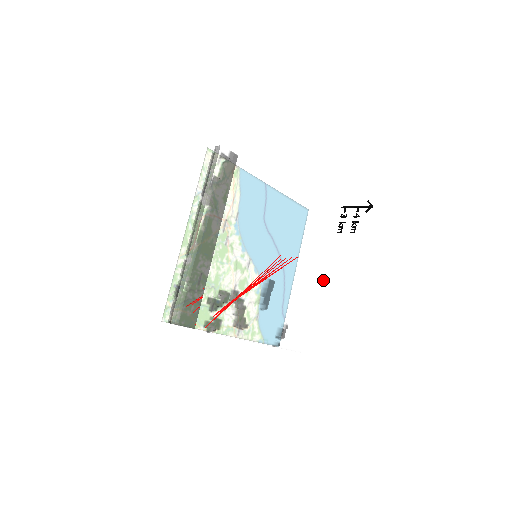
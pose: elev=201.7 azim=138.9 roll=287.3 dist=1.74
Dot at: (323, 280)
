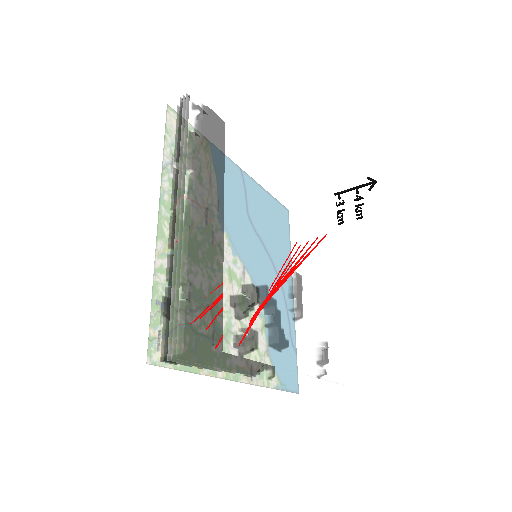
Dot at: (340, 283)
